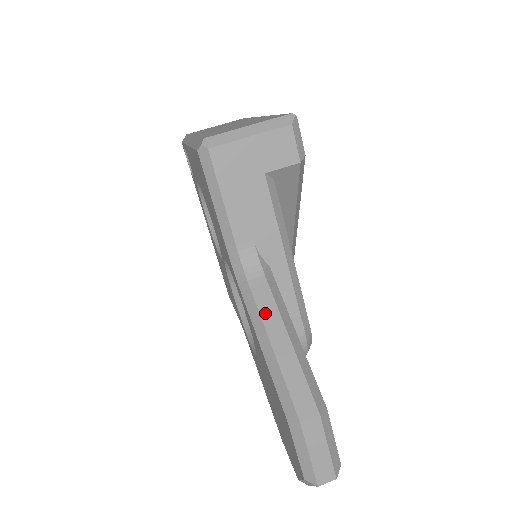
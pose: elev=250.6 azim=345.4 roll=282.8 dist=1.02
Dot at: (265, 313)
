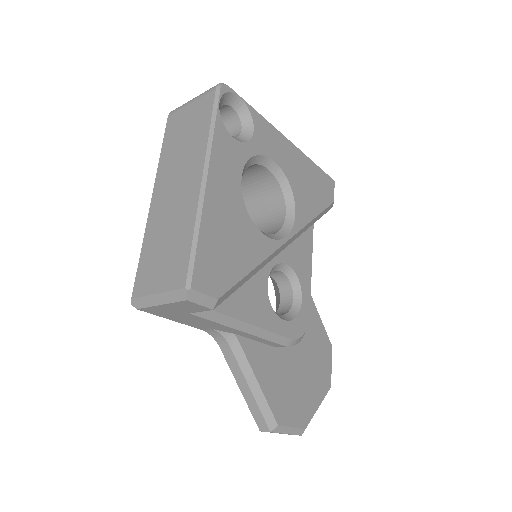
Dot at: (233, 369)
